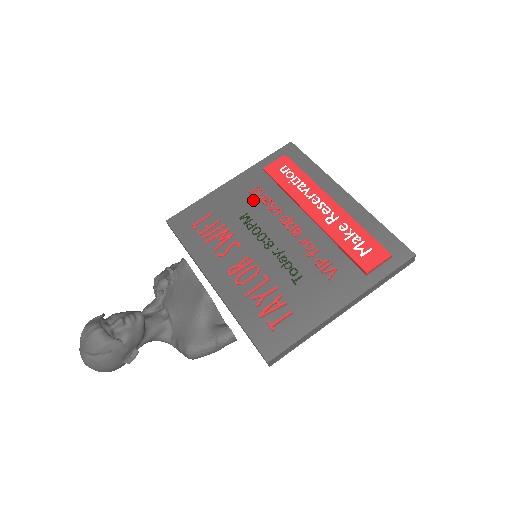
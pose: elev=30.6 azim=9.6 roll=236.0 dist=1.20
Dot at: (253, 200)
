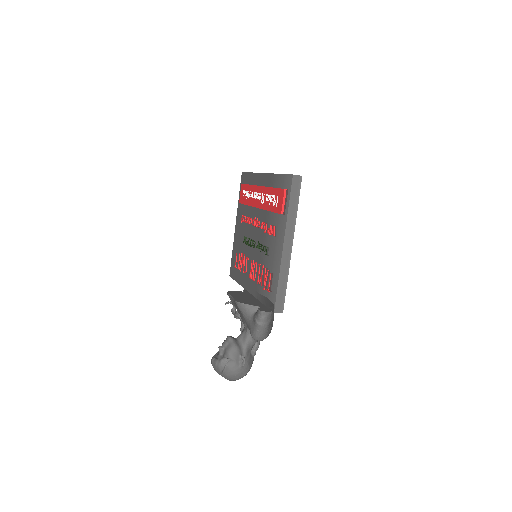
Dot at: (243, 226)
